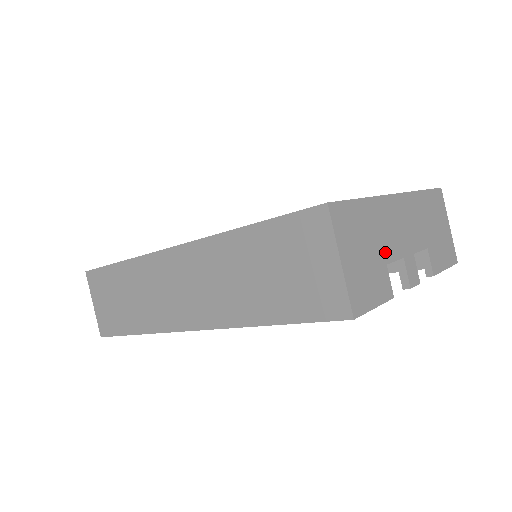
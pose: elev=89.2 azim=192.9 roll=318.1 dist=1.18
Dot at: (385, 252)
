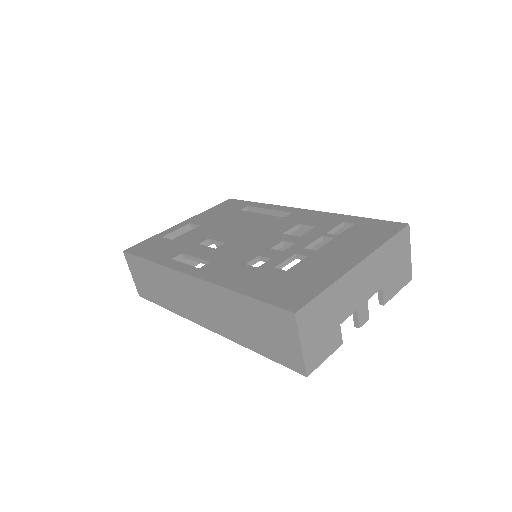
Dot at: (340, 316)
